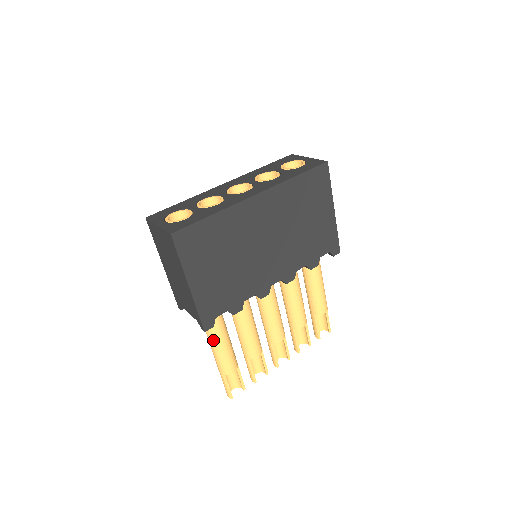
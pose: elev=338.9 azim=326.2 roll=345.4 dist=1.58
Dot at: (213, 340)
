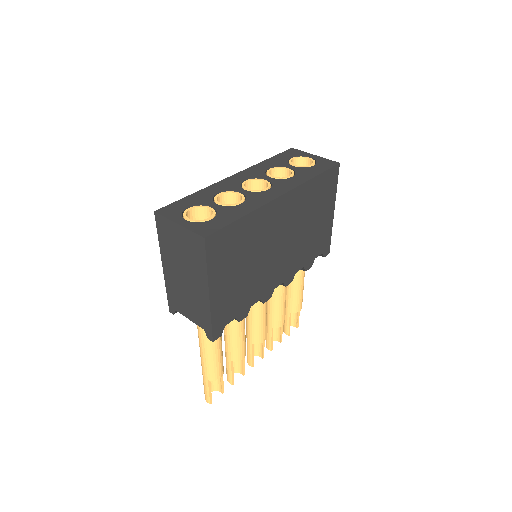
Dot at: (208, 347)
